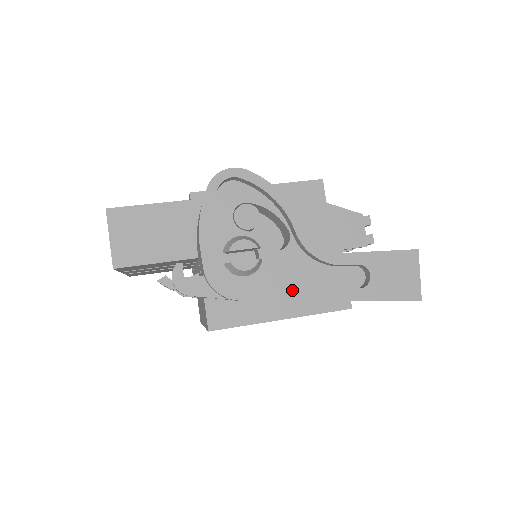
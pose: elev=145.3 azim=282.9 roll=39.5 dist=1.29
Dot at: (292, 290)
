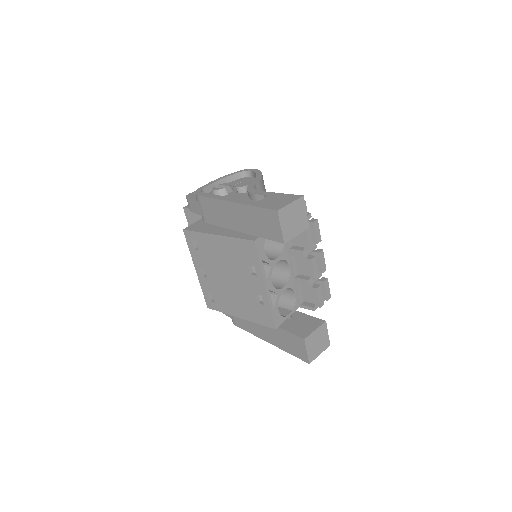
Dot at: (222, 197)
